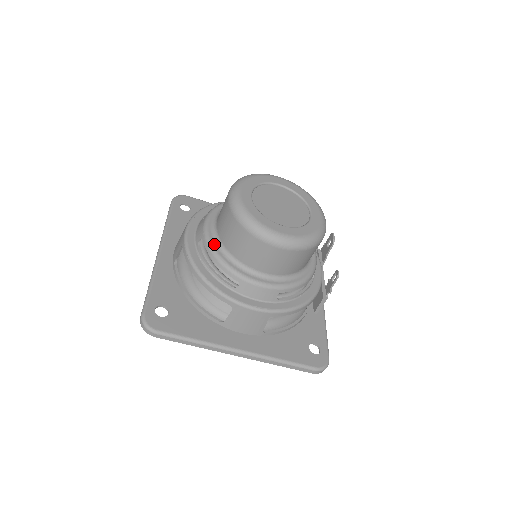
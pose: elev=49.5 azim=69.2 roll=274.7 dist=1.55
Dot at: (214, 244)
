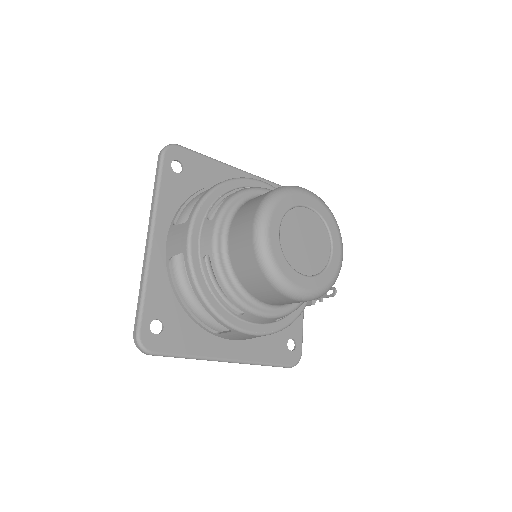
Dot at: (224, 269)
